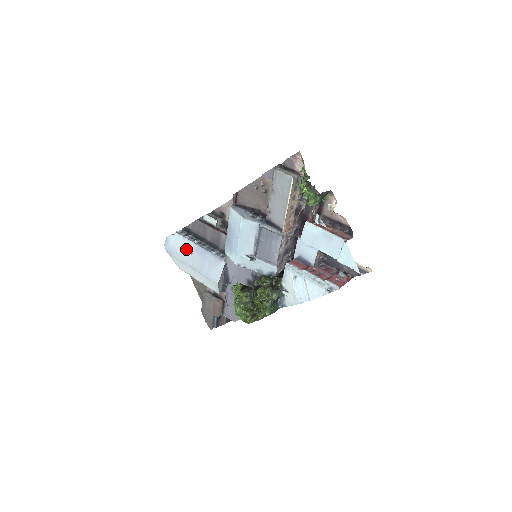
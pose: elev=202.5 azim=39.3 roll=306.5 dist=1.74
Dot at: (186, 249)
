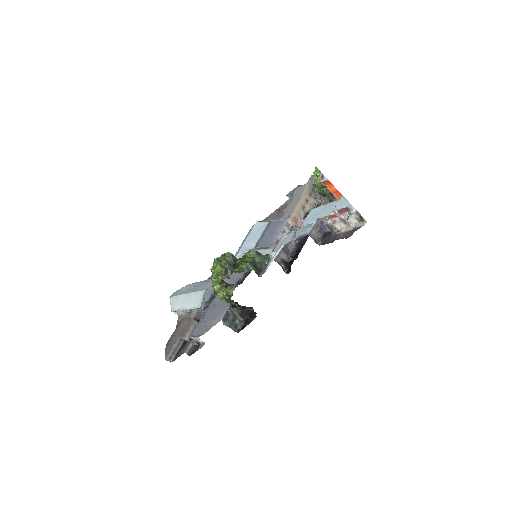
Dot at: (190, 287)
